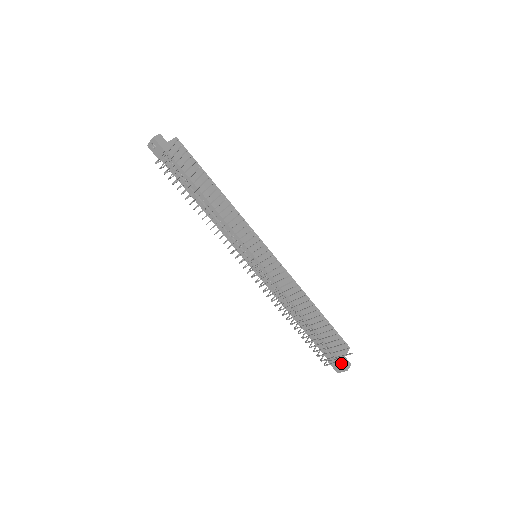
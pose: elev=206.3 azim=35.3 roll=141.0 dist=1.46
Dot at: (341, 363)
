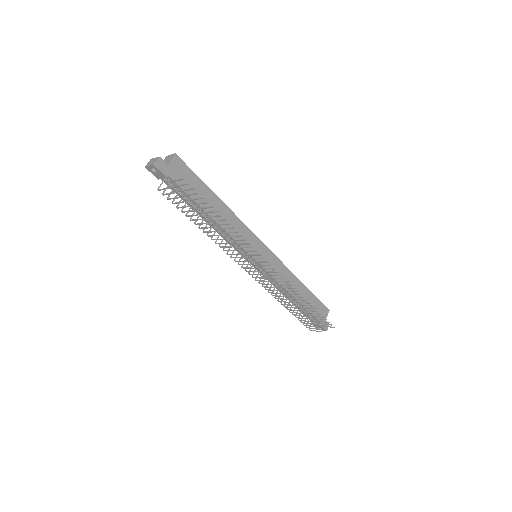
Dot at: (322, 327)
